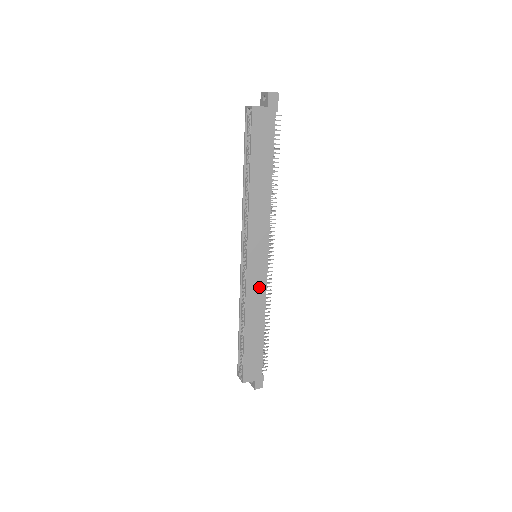
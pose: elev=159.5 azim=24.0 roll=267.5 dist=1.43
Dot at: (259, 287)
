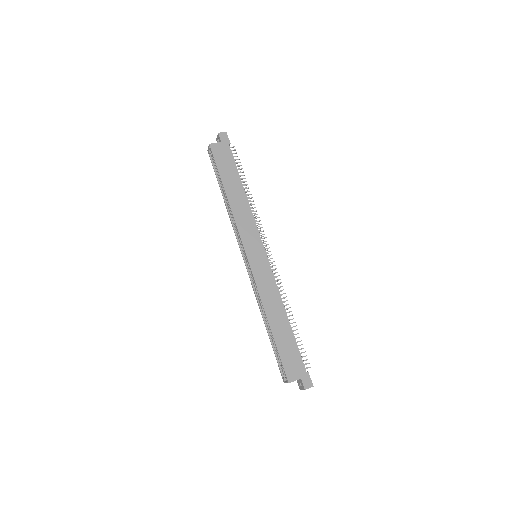
Dot at: (268, 280)
